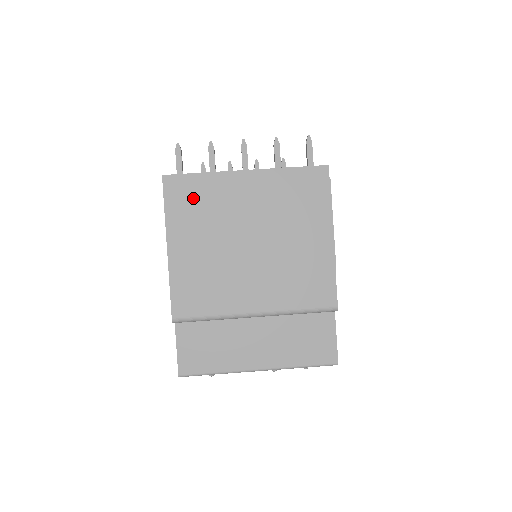
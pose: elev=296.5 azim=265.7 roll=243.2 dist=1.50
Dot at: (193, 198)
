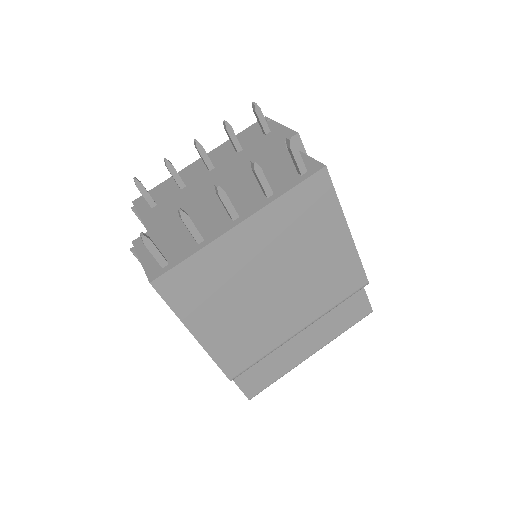
Dot at: (197, 283)
